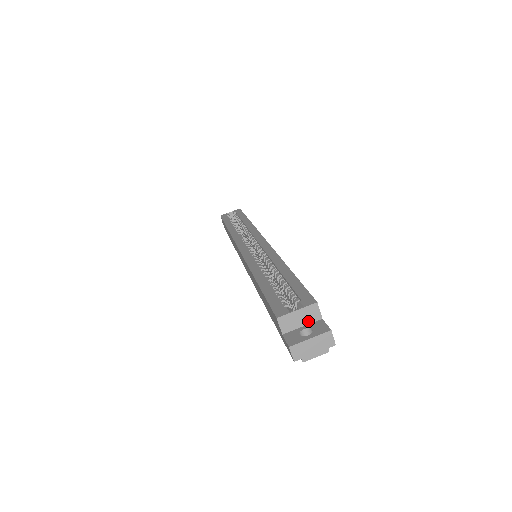
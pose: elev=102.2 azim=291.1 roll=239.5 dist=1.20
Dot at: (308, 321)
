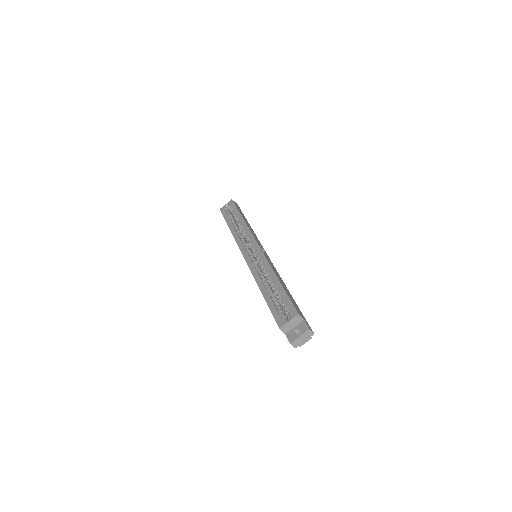
Dot at: (297, 324)
